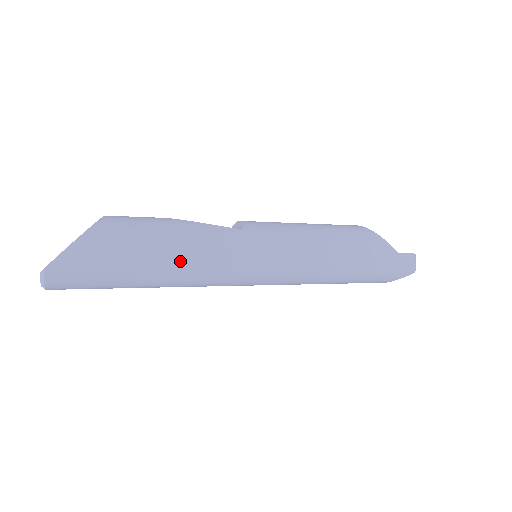
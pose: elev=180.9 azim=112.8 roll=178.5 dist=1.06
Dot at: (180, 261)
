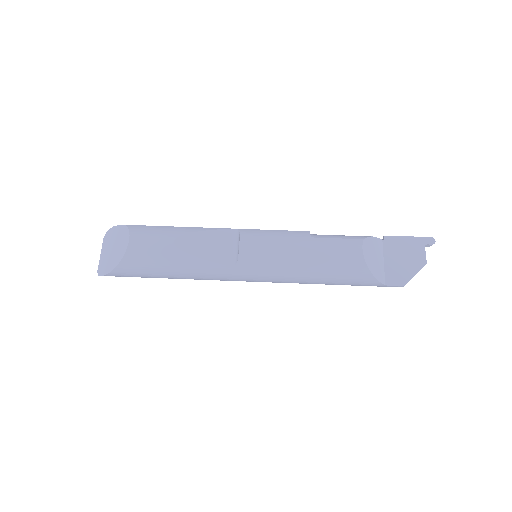
Dot at: occluded
